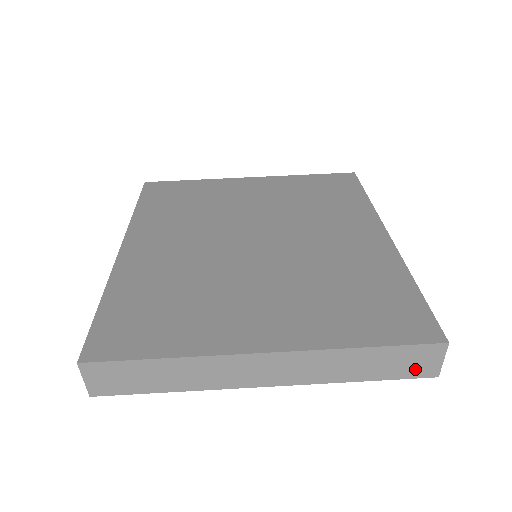
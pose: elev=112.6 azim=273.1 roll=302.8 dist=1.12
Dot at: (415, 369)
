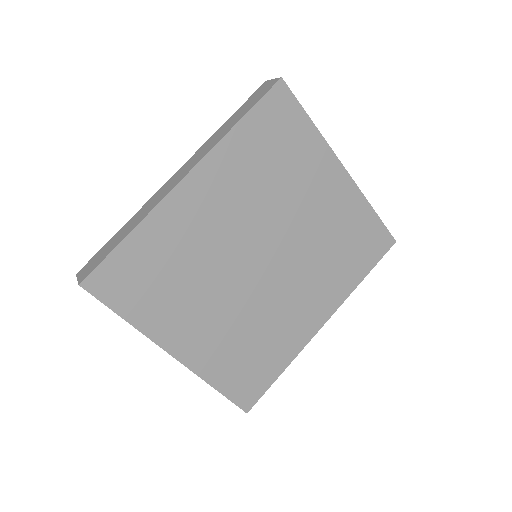
Dot at: occluded
